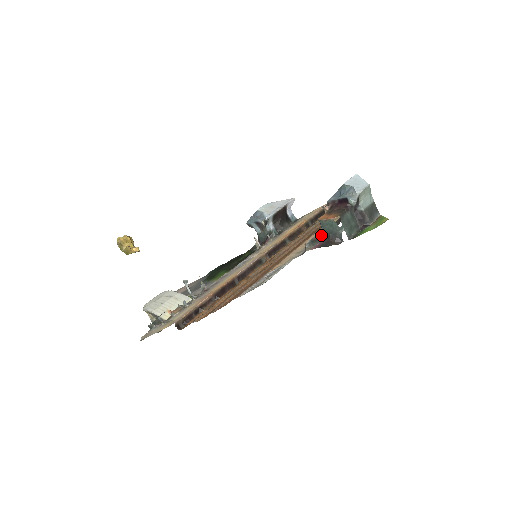
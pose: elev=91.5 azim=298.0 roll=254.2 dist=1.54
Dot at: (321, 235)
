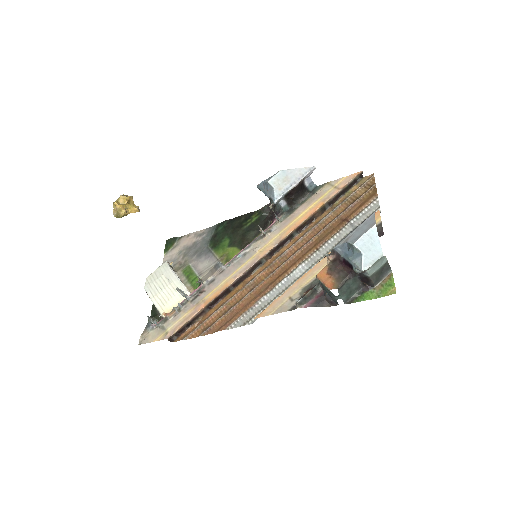
Dot at: (317, 287)
